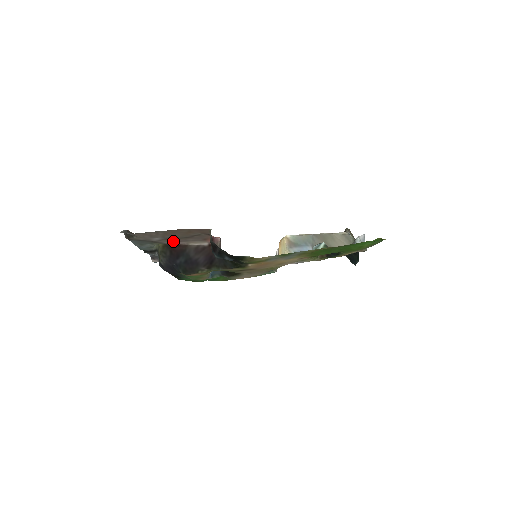
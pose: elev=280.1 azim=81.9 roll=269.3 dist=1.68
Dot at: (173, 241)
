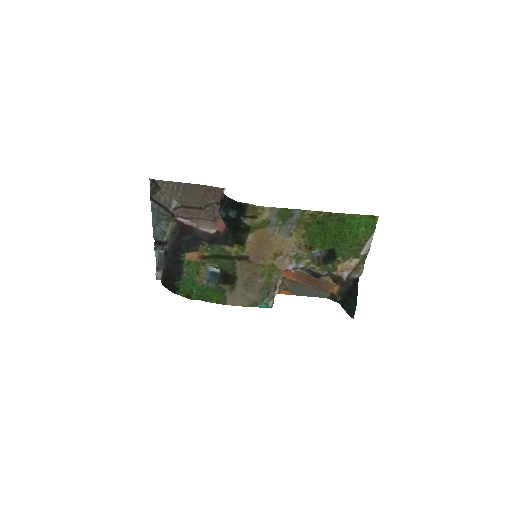
Dot at: (187, 216)
